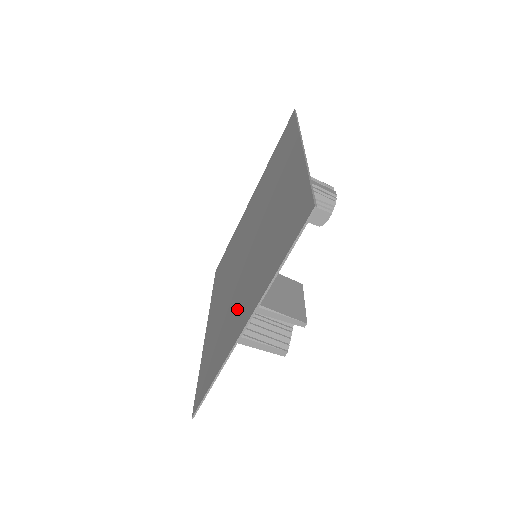
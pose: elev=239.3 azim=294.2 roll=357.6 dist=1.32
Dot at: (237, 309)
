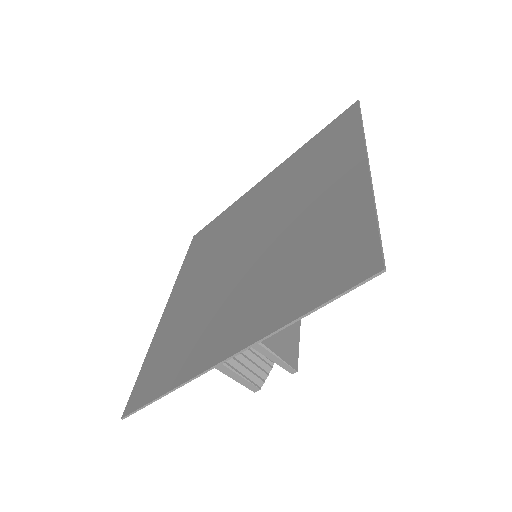
Dot at: (219, 320)
